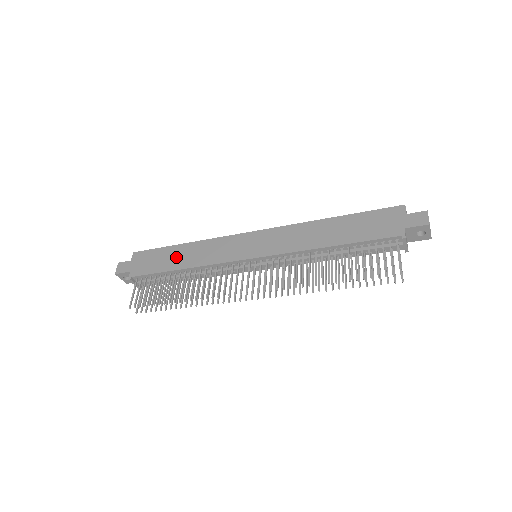
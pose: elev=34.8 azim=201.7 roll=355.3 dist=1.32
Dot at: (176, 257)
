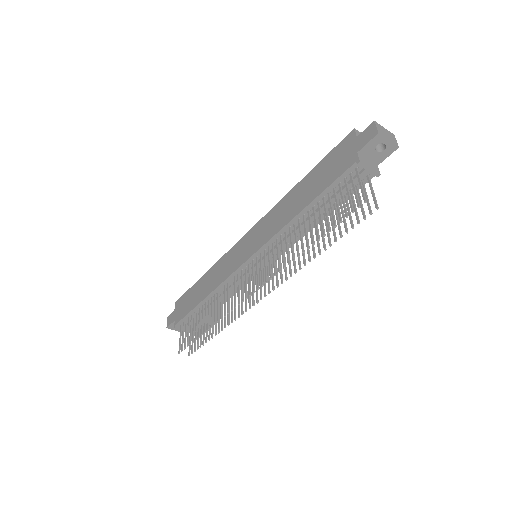
Dot at: (200, 290)
